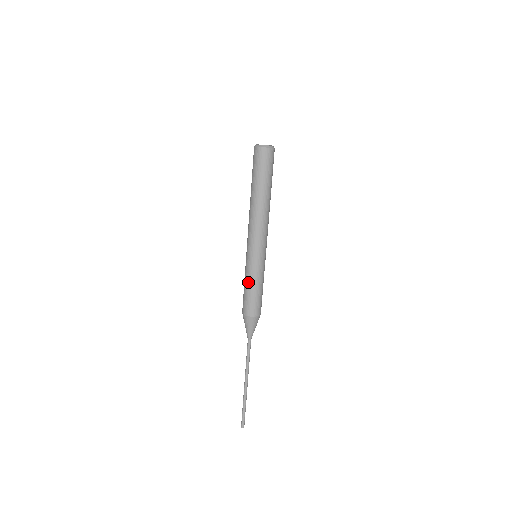
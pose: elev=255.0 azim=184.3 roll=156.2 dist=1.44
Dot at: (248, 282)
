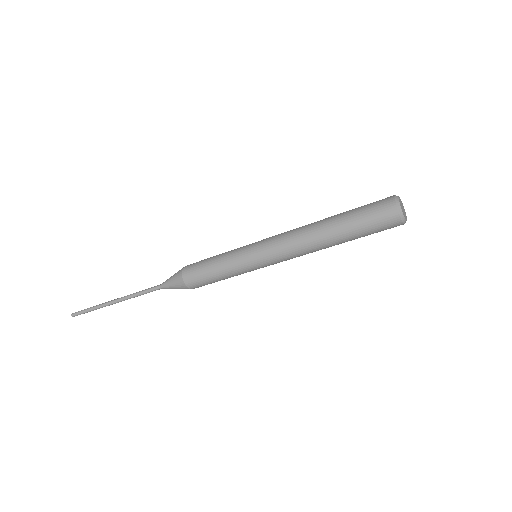
Dot at: (224, 273)
